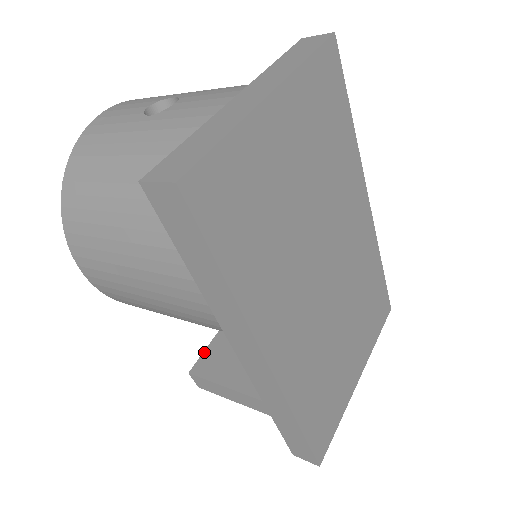
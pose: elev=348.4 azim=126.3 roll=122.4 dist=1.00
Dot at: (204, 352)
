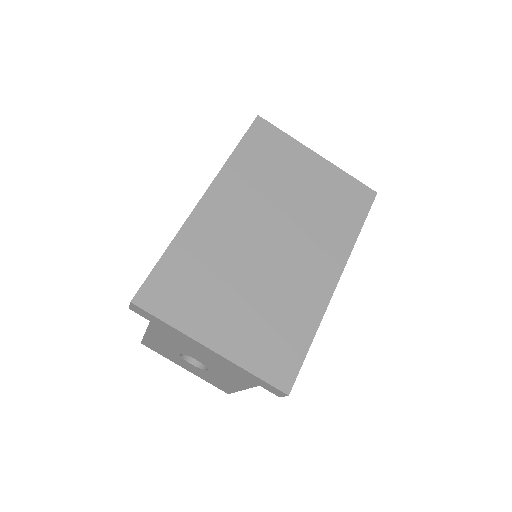
Dot at: occluded
